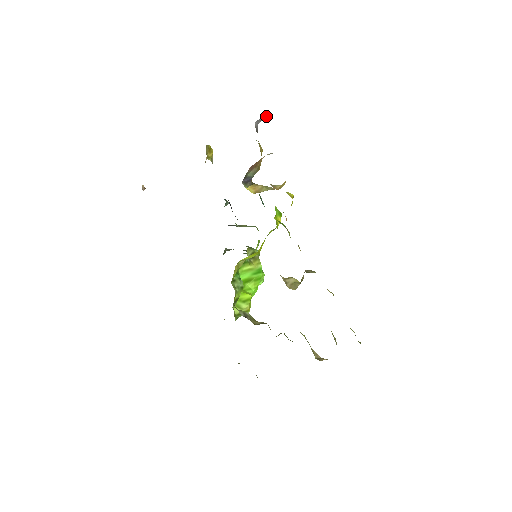
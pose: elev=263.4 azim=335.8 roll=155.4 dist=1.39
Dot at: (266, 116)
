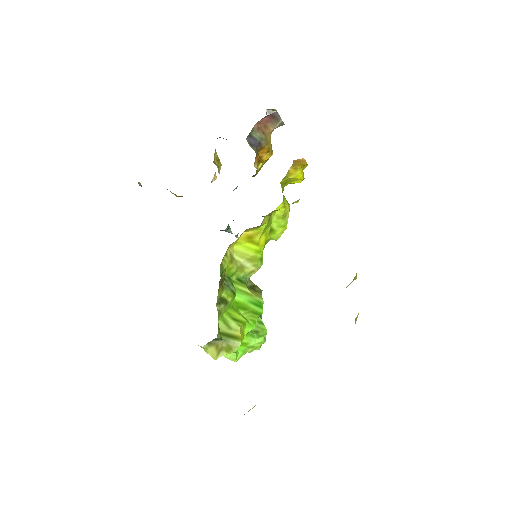
Dot at: occluded
